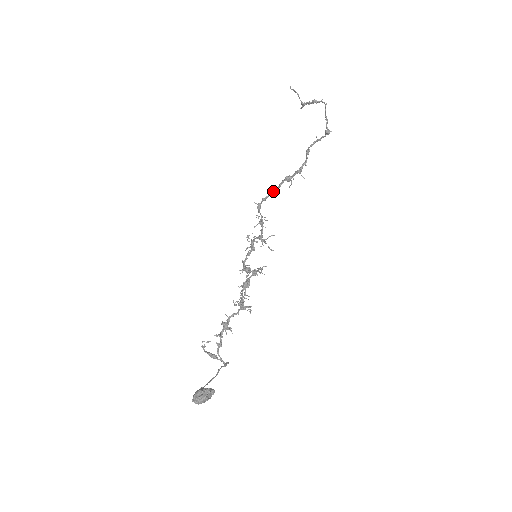
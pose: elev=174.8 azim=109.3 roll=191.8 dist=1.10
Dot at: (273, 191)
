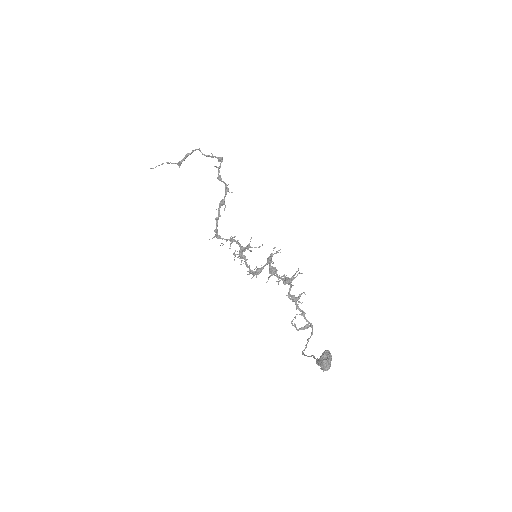
Dot at: occluded
